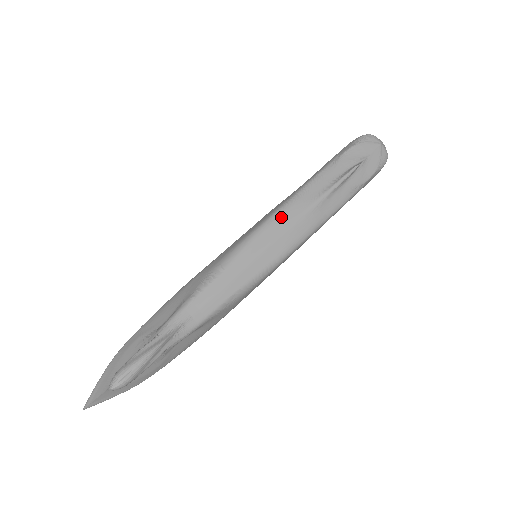
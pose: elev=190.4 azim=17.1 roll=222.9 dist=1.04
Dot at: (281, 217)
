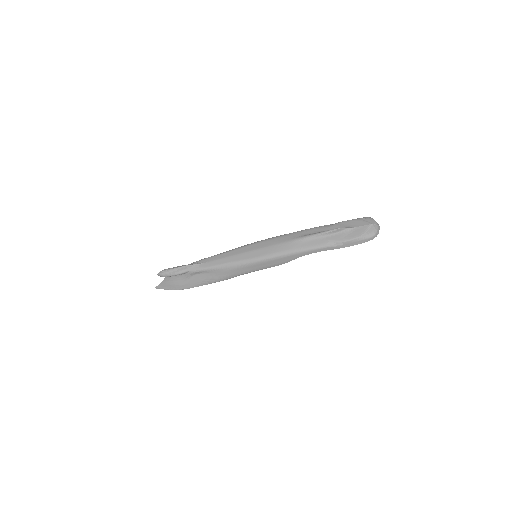
Dot at: (275, 239)
